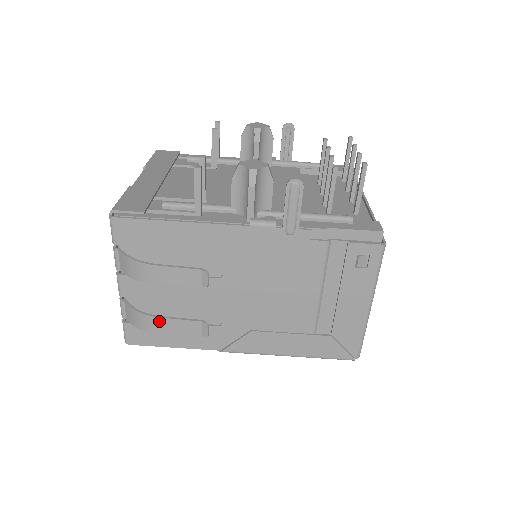
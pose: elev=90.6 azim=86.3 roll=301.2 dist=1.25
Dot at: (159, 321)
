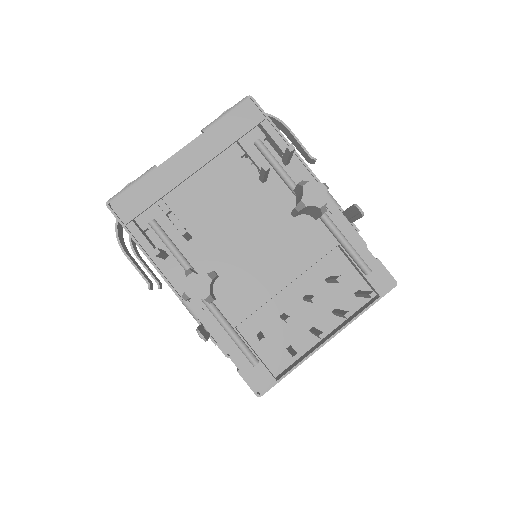
Dot at: (137, 257)
